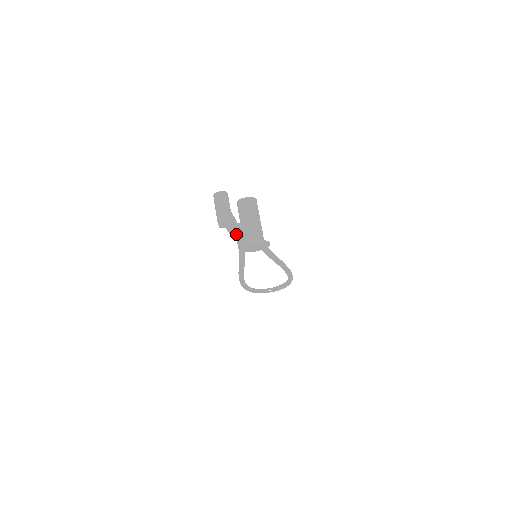
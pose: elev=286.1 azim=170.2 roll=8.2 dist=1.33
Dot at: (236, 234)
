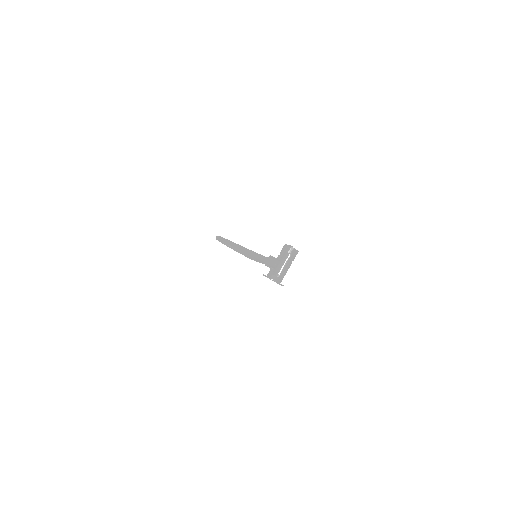
Dot at: occluded
